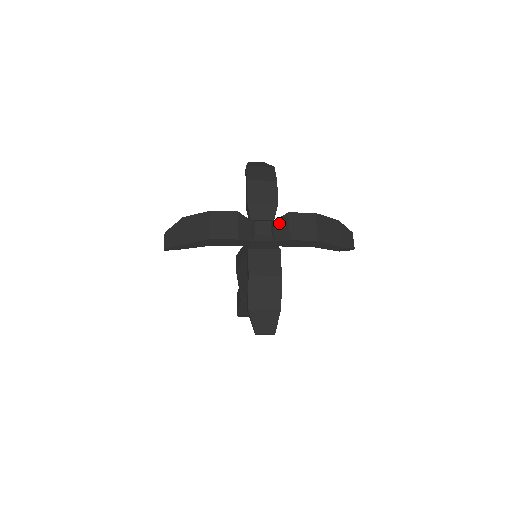
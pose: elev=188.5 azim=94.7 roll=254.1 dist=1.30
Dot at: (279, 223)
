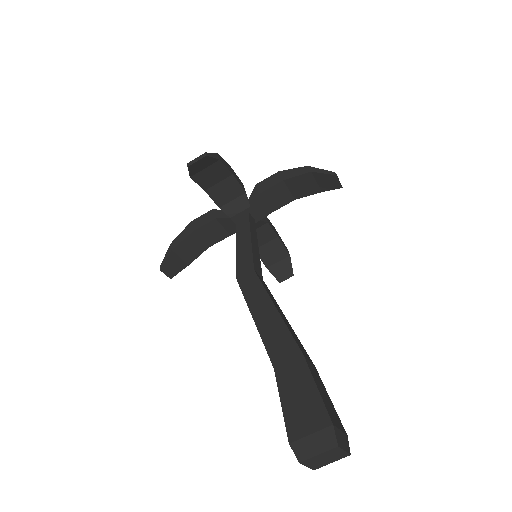
Dot at: occluded
